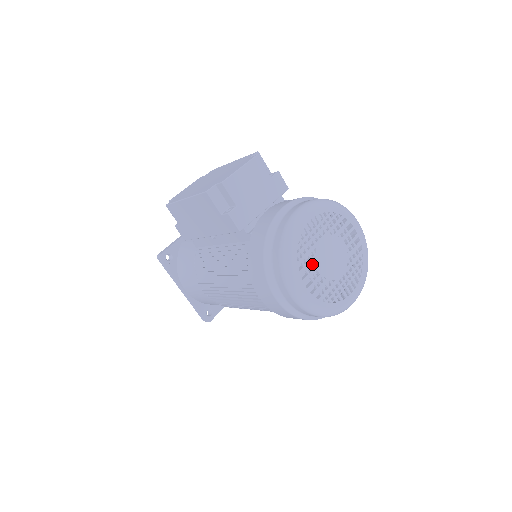
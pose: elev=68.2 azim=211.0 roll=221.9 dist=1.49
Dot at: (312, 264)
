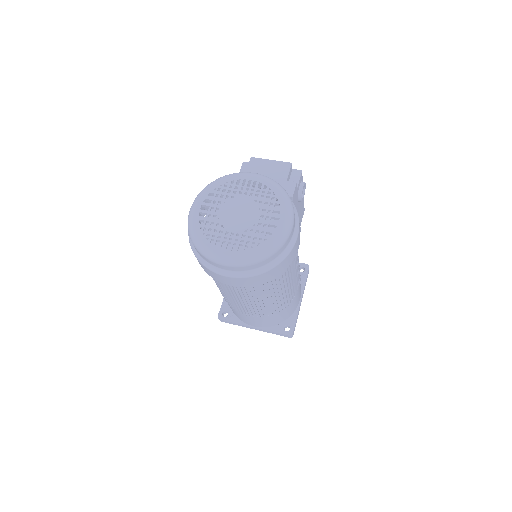
Dot at: (222, 204)
